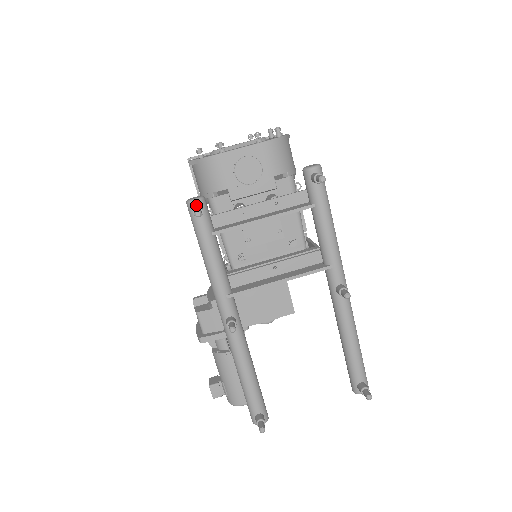
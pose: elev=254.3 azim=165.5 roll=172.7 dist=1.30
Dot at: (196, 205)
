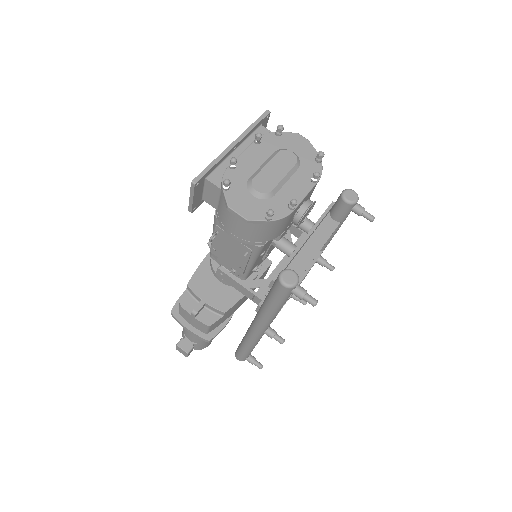
Dot at: (296, 287)
